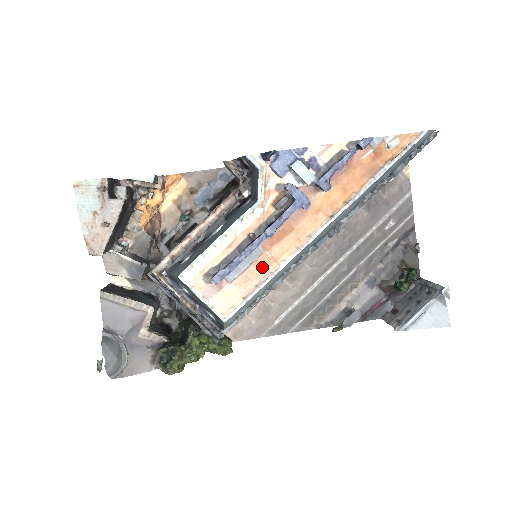
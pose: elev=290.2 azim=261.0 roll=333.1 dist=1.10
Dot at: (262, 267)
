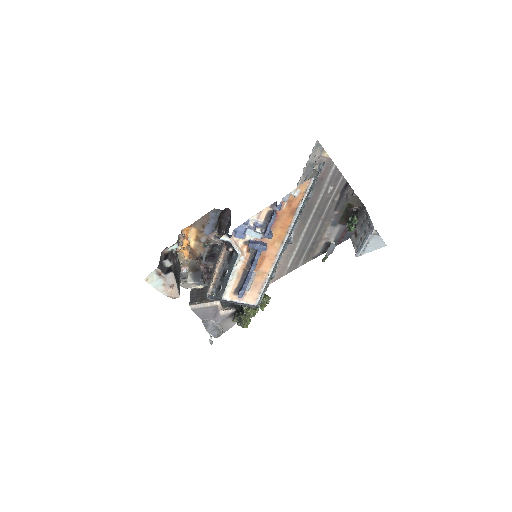
Dot at: (260, 278)
